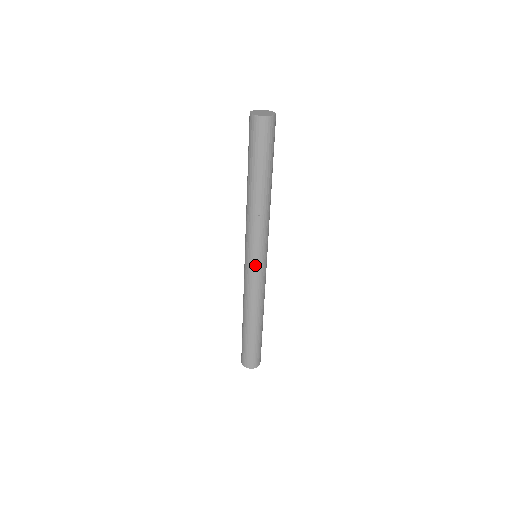
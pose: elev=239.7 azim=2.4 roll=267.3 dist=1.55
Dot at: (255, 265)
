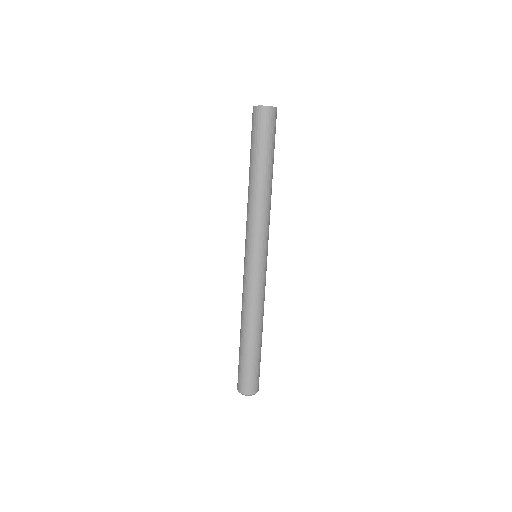
Dot at: (264, 262)
